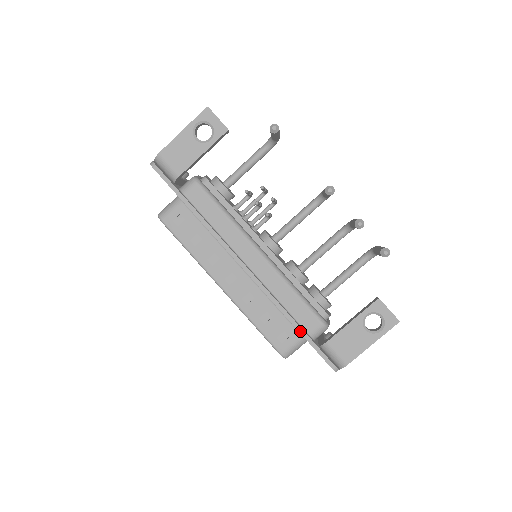
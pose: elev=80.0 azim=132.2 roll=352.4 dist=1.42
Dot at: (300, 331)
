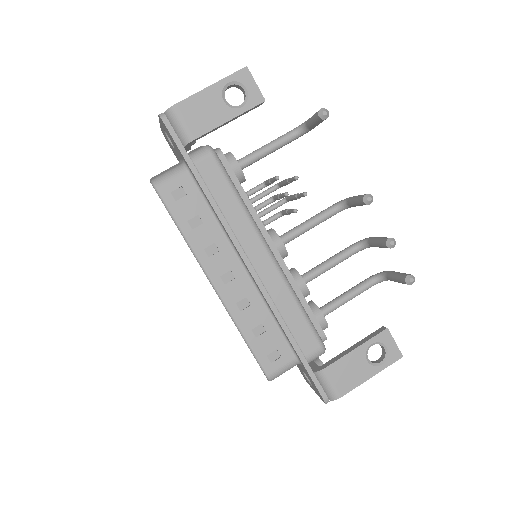
Dot at: (298, 352)
